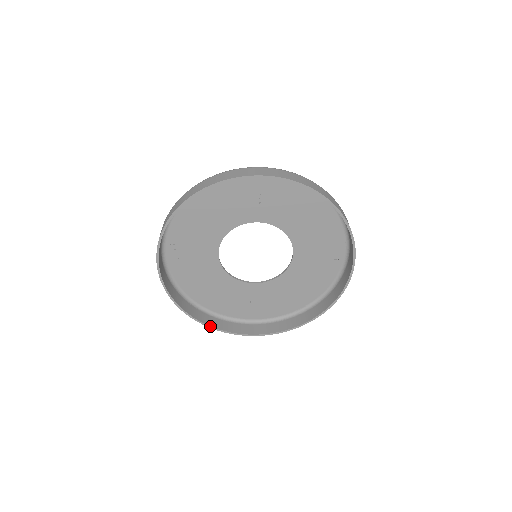
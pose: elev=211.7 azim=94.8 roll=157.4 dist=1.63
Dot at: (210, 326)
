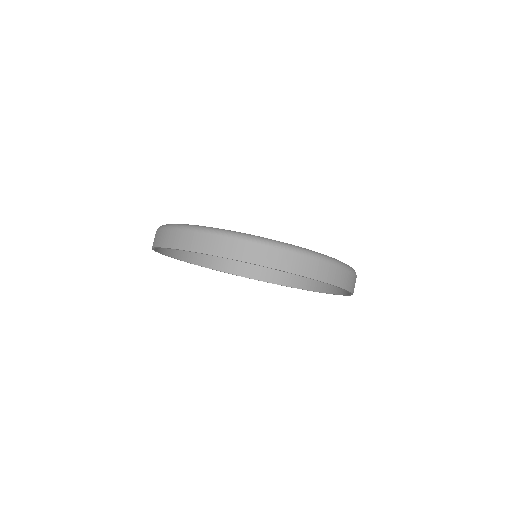
Dot at: (273, 283)
